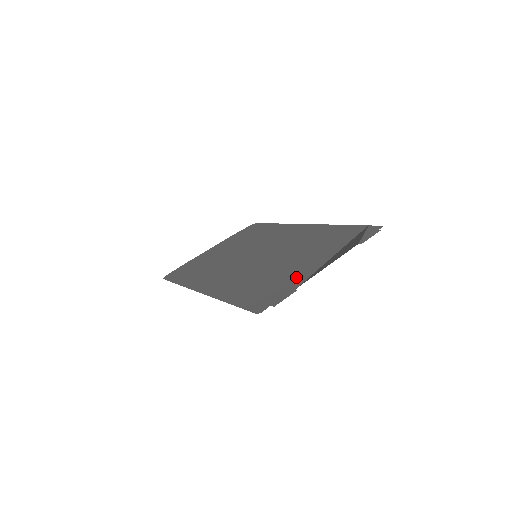
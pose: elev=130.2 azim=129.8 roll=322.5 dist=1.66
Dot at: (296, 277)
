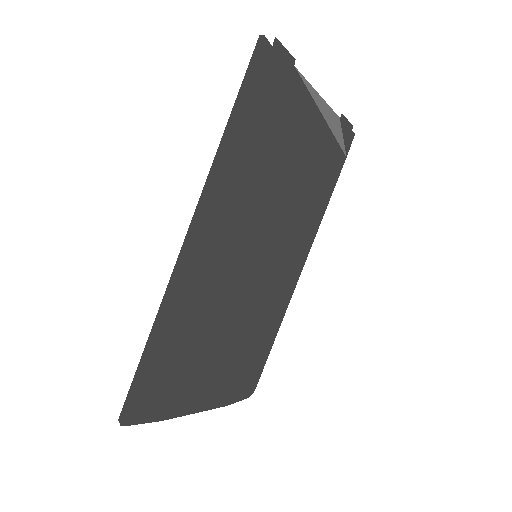
Dot at: (294, 103)
